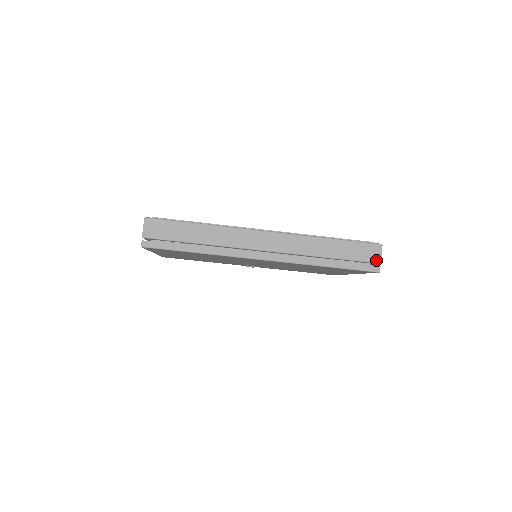
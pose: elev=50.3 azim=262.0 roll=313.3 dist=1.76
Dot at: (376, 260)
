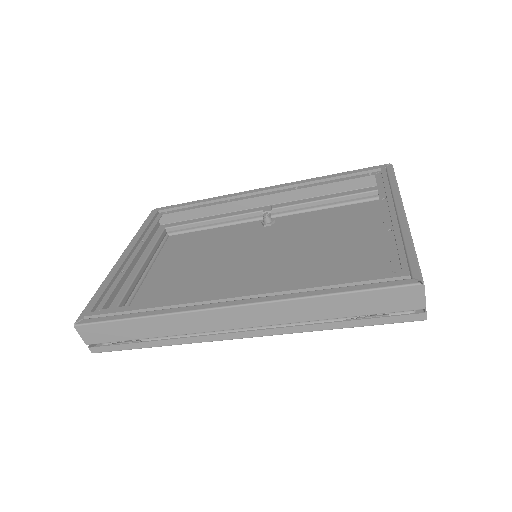
Dot at: (416, 307)
